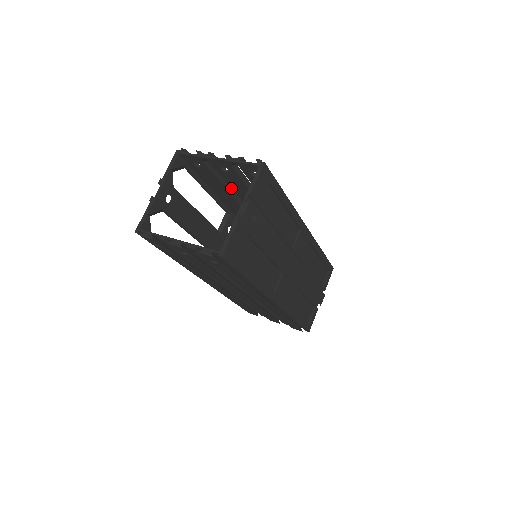
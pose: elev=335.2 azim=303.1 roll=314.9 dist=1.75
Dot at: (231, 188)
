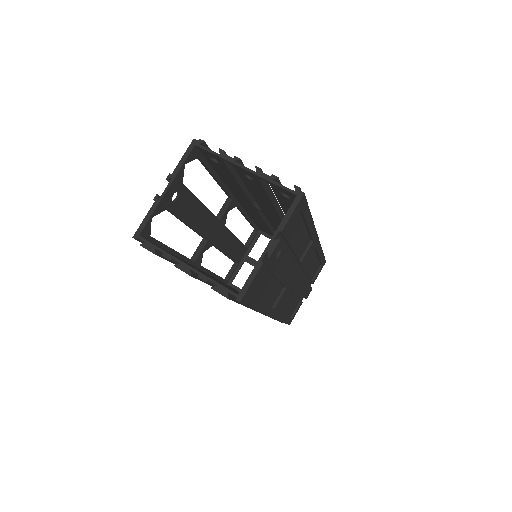
Dot at: occluded
